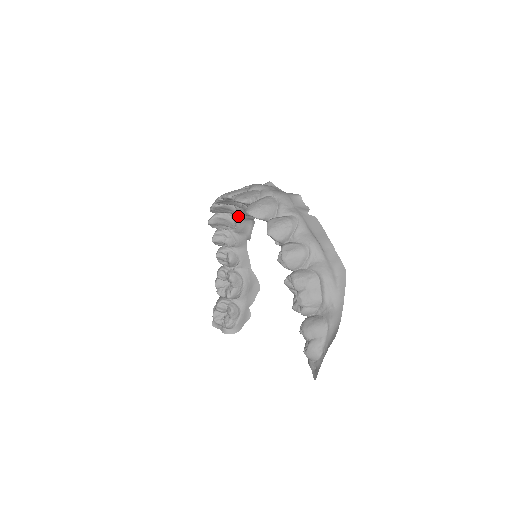
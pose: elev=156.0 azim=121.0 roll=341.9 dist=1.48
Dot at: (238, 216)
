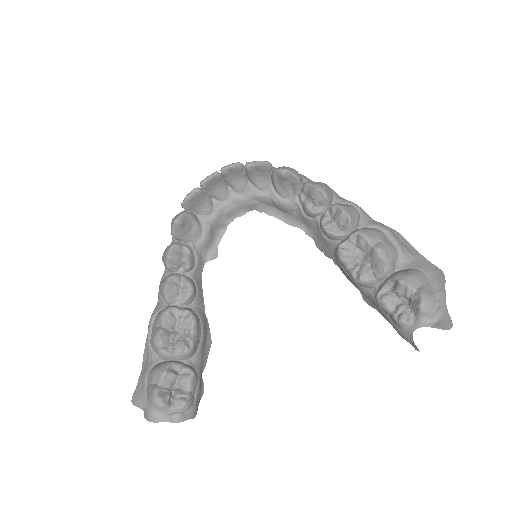
Dot at: (212, 217)
